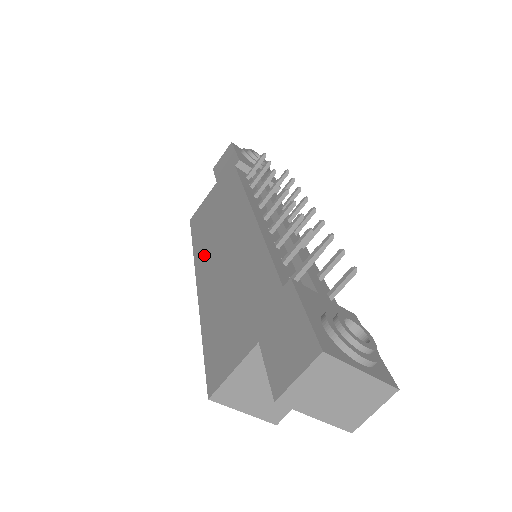
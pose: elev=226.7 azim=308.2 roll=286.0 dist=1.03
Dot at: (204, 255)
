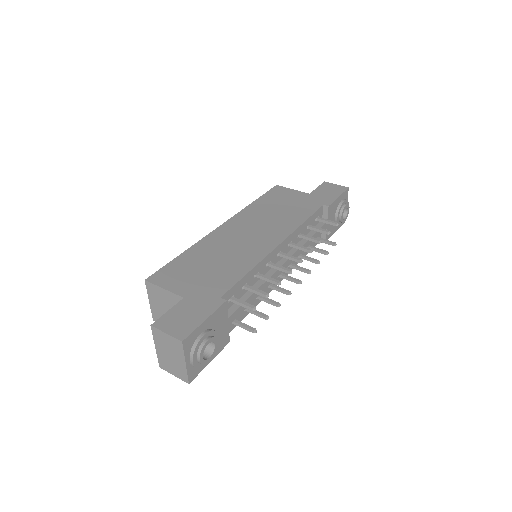
Dot at: (244, 219)
